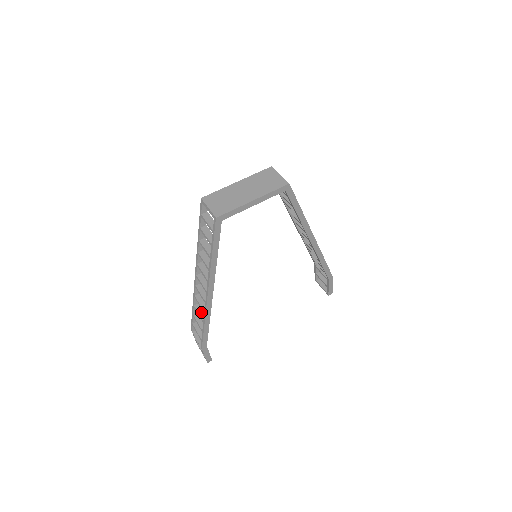
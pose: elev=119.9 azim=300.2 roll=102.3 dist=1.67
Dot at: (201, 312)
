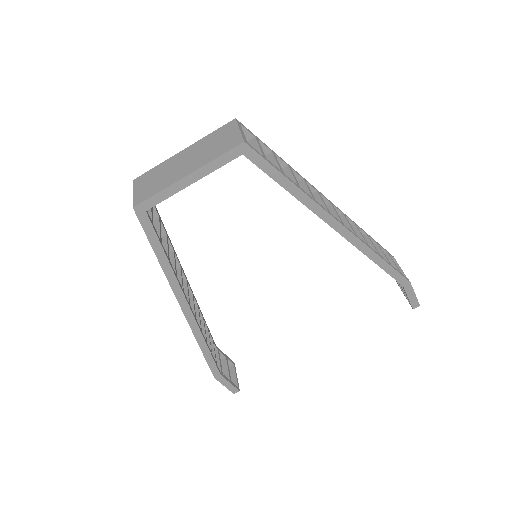
Dot at: occluded
